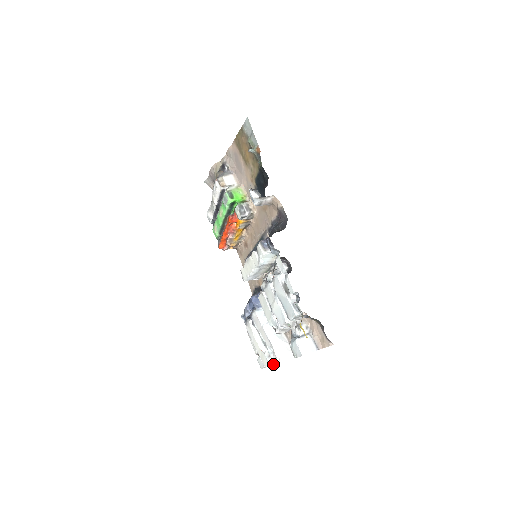
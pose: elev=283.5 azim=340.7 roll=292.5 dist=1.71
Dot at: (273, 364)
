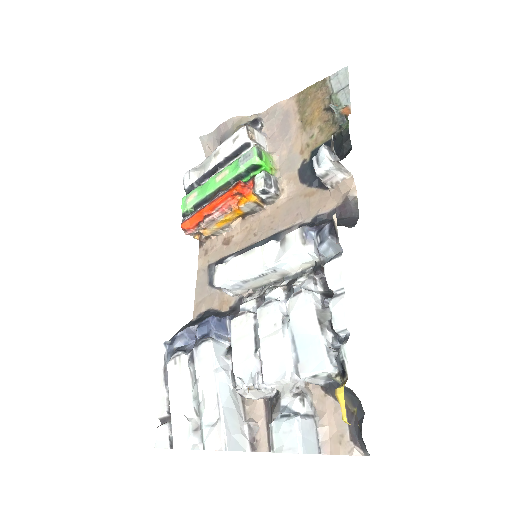
Dot at: (197, 447)
